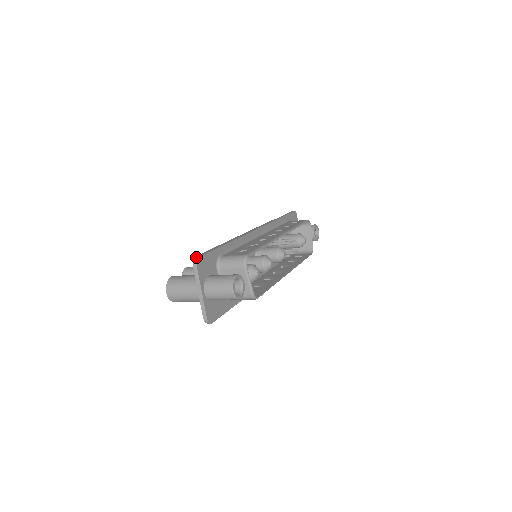
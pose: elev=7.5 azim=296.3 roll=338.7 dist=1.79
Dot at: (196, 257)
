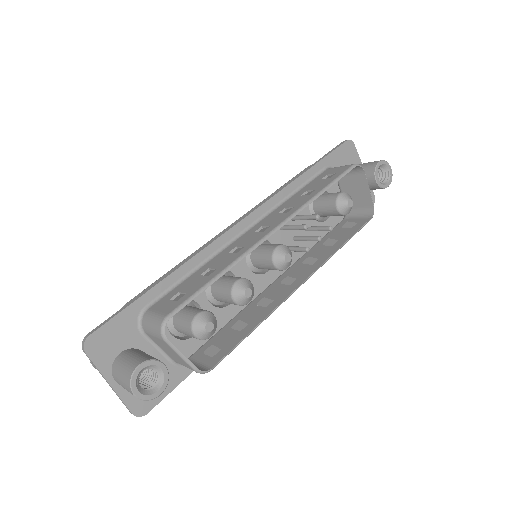
Dot at: (85, 336)
